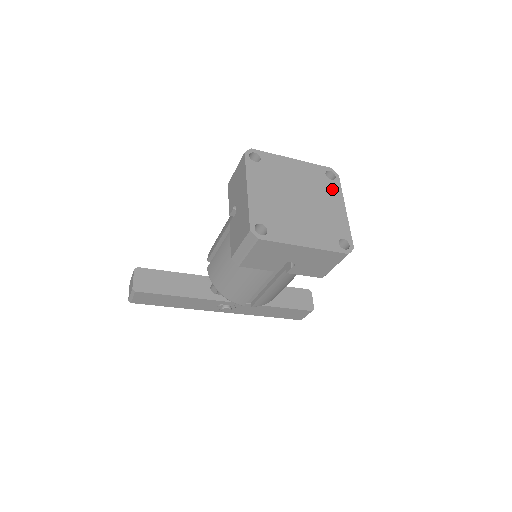
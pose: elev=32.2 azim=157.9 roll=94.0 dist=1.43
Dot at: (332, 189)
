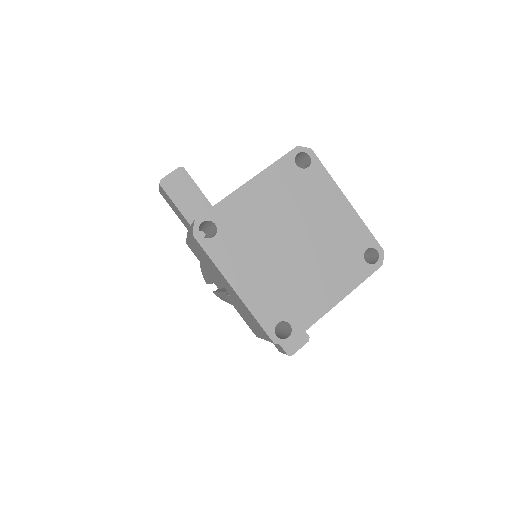
Dot at: (352, 270)
